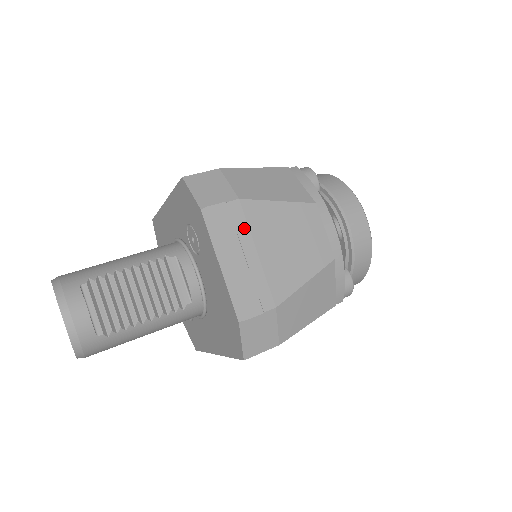
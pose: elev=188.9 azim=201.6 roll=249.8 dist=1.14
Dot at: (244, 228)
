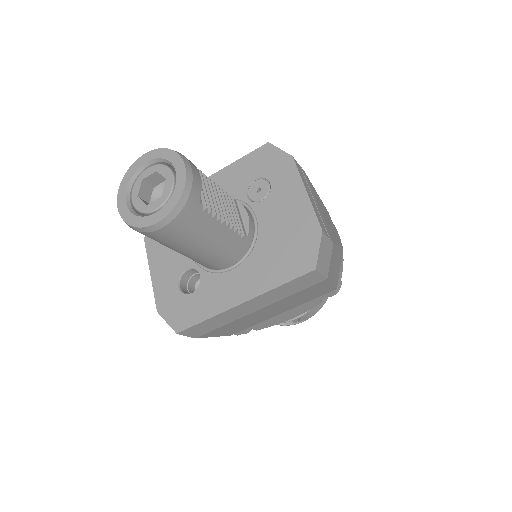
Dot at: (310, 187)
